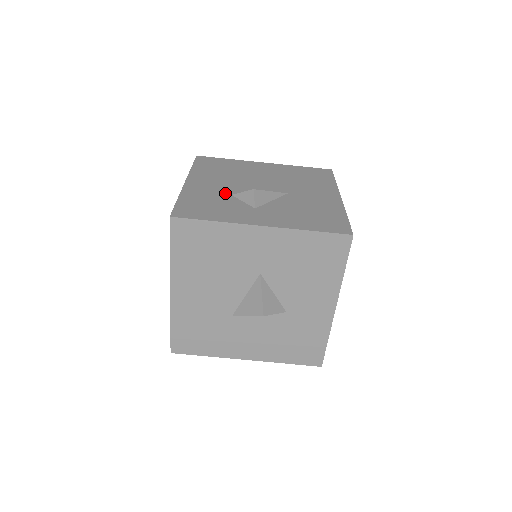
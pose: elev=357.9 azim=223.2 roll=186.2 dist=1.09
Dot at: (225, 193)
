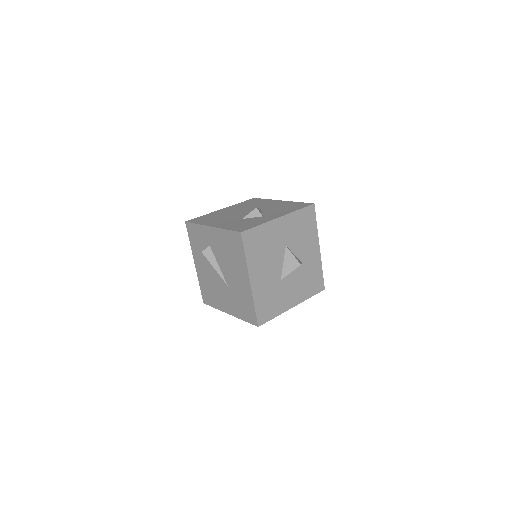
Dot at: (238, 220)
